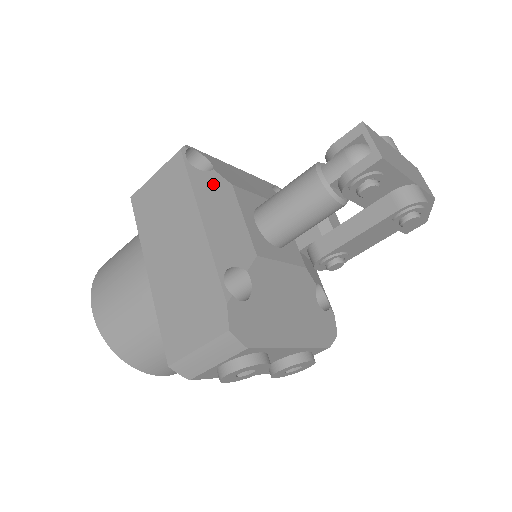
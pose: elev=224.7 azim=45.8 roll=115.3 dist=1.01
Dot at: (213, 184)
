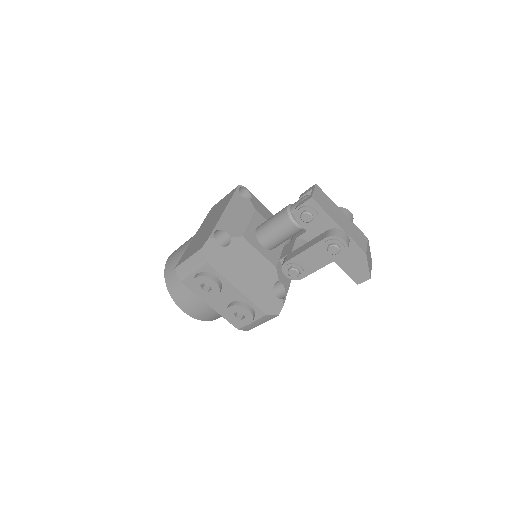
Dot at: (244, 203)
